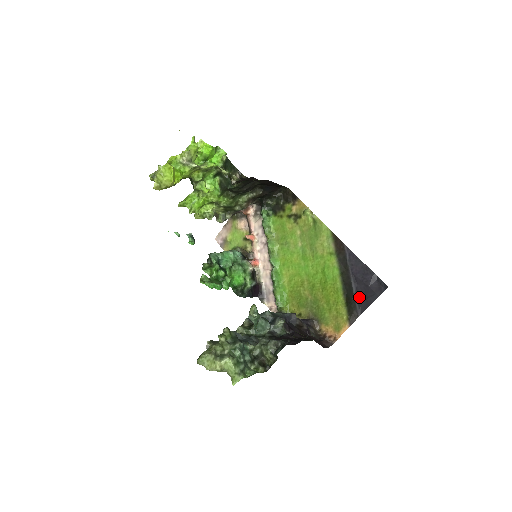
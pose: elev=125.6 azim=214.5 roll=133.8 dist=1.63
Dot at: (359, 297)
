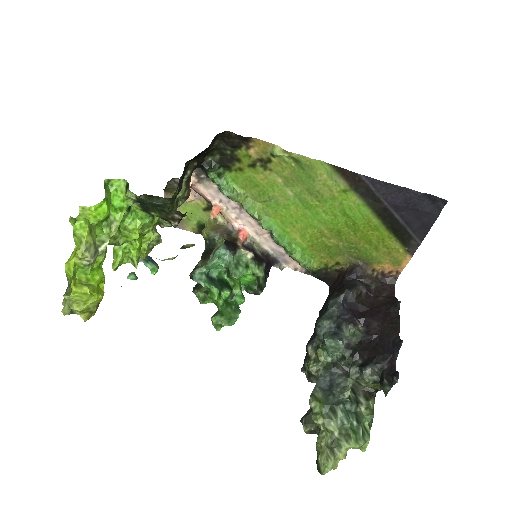
Dot at: (411, 225)
